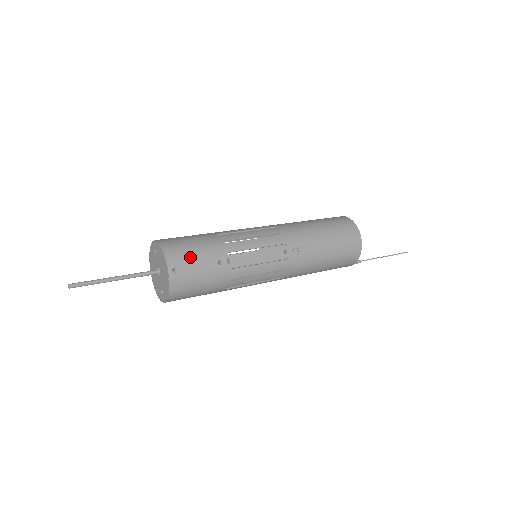
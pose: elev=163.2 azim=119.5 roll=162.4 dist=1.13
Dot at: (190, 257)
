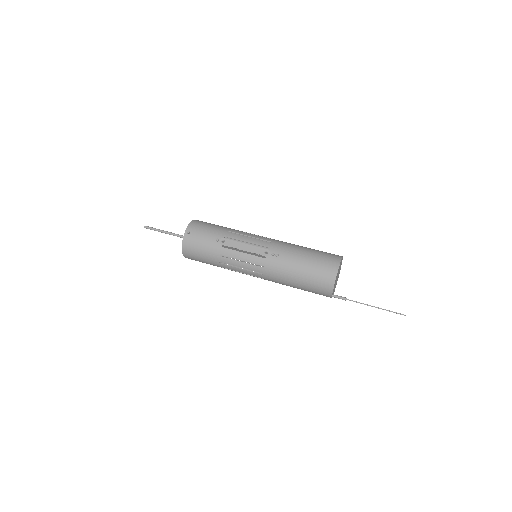
Dot at: (202, 230)
